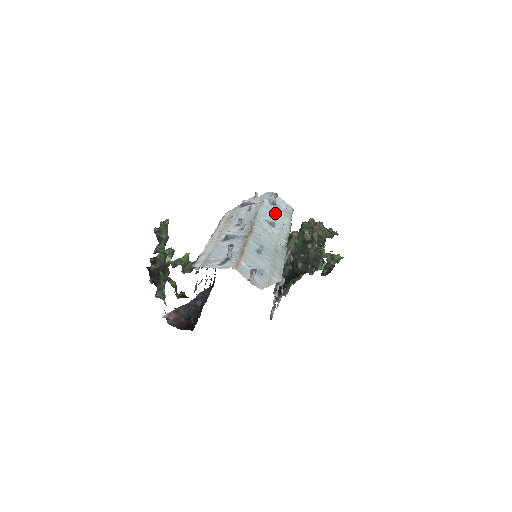
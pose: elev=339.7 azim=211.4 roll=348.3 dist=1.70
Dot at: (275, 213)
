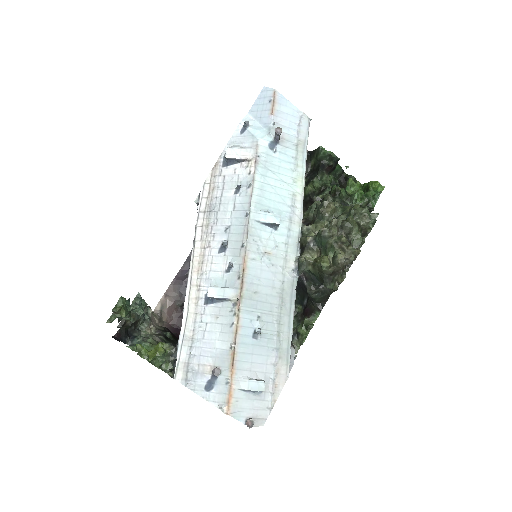
Dot at: (279, 173)
